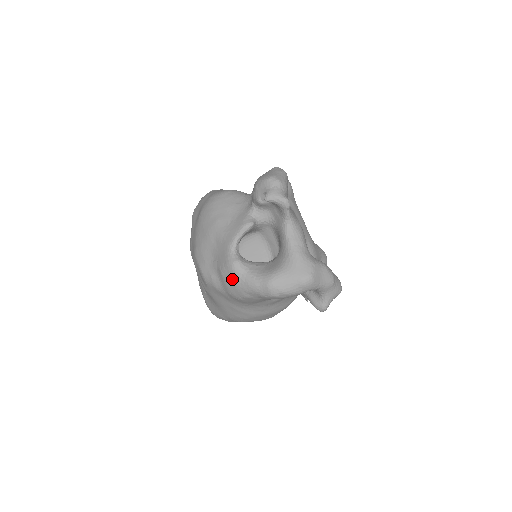
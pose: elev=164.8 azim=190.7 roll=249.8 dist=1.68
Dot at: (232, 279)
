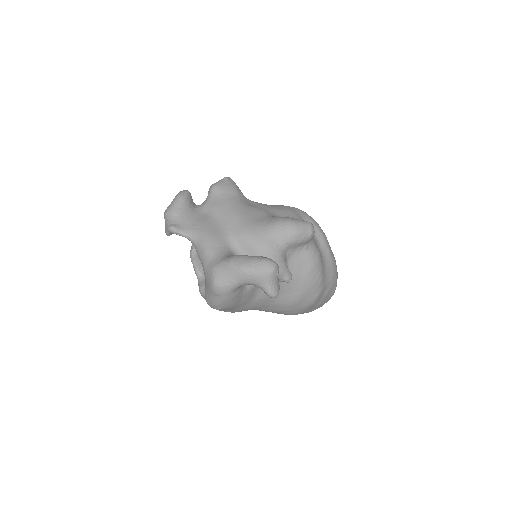
Dot at: occluded
